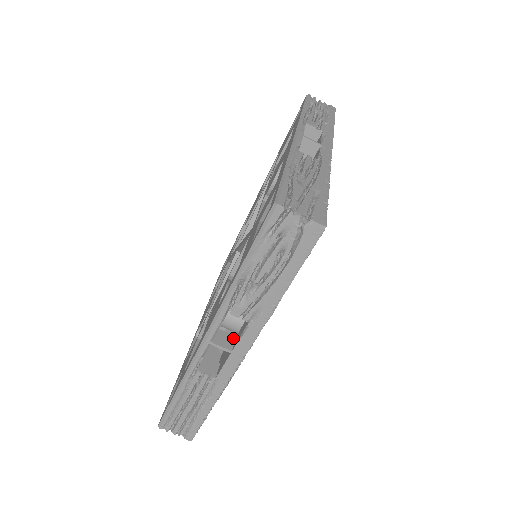
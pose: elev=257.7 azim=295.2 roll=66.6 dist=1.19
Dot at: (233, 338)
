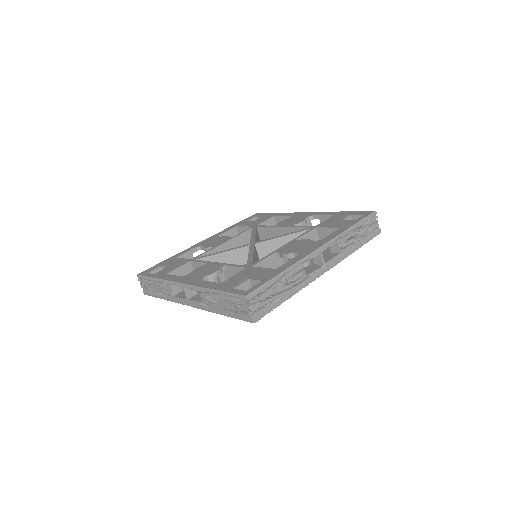
Dot at: (195, 294)
